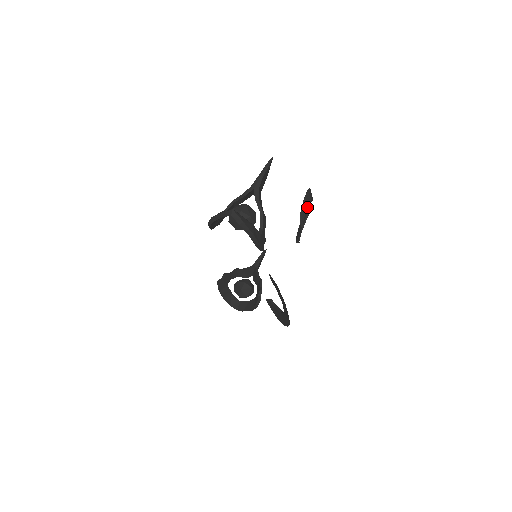
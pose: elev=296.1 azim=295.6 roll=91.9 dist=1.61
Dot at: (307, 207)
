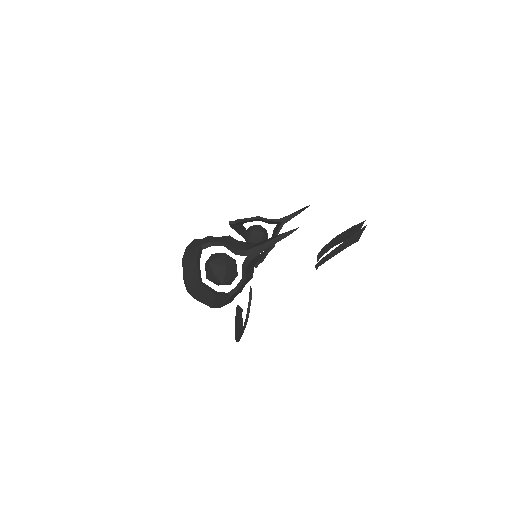
Dot at: occluded
